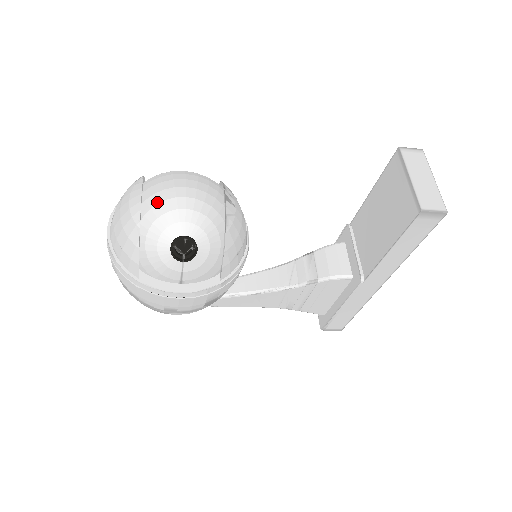
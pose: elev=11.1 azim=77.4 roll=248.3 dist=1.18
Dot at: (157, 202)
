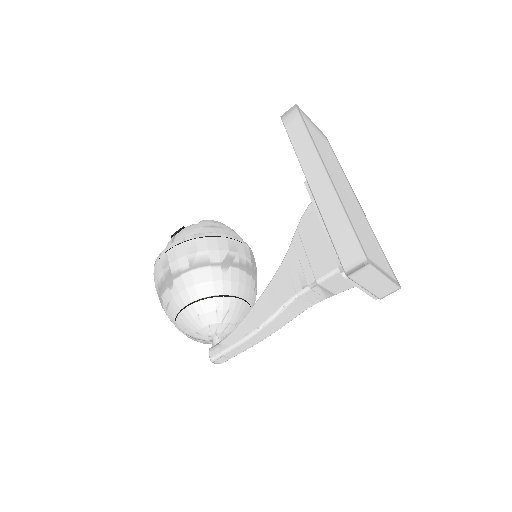
Dot at: occluded
